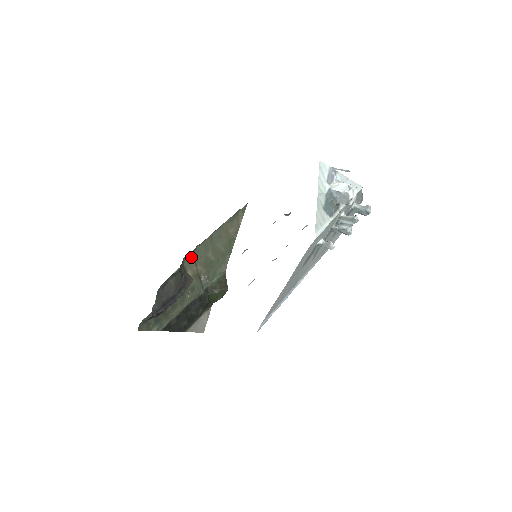
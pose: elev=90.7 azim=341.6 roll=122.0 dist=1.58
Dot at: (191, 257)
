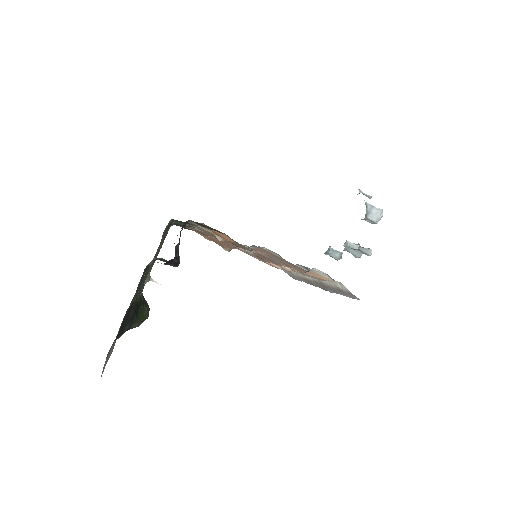
Dot at: (165, 229)
